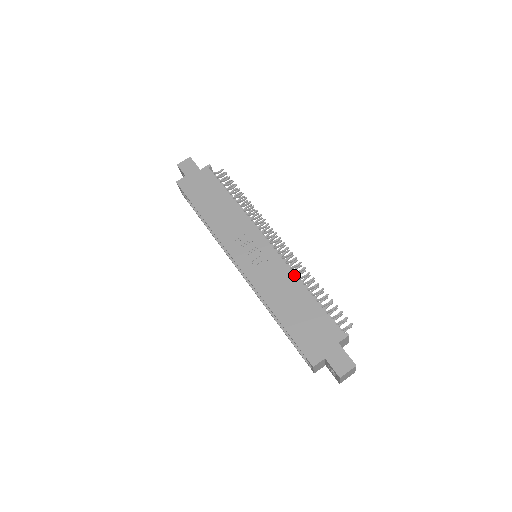
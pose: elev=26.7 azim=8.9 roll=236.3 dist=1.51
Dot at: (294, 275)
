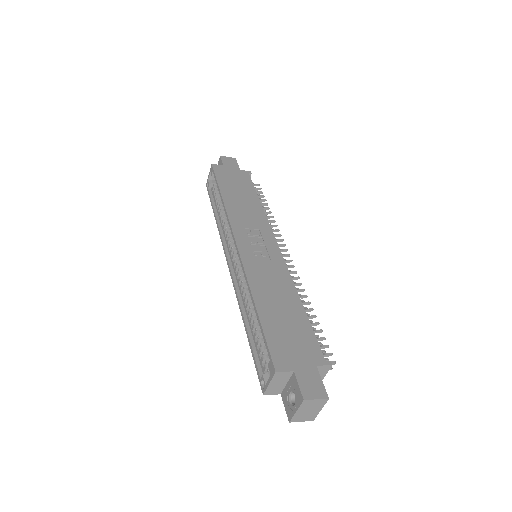
Dot at: (293, 284)
